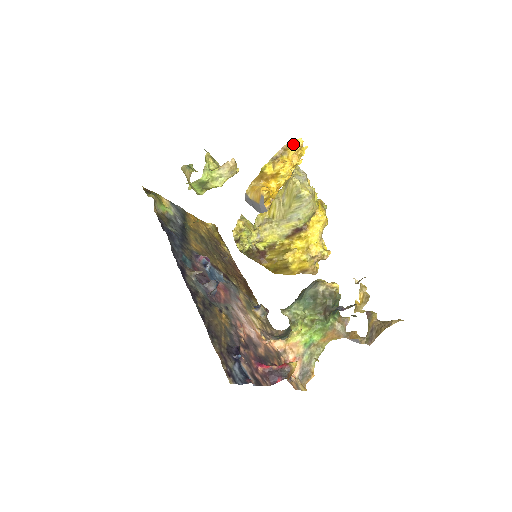
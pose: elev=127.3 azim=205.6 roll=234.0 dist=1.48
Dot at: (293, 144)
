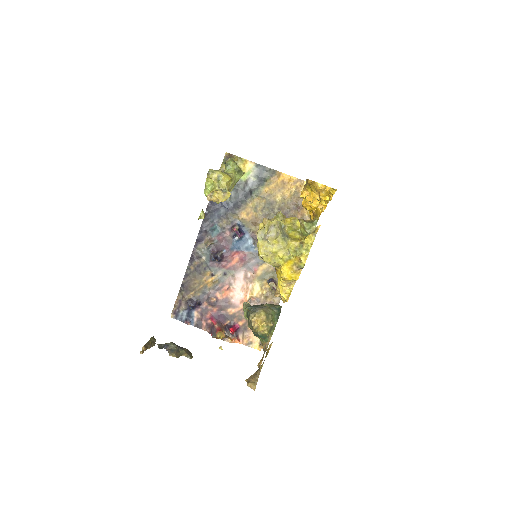
Dot at: (313, 183)
